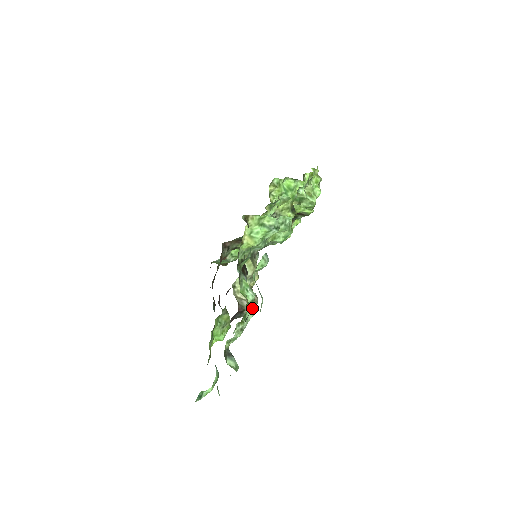
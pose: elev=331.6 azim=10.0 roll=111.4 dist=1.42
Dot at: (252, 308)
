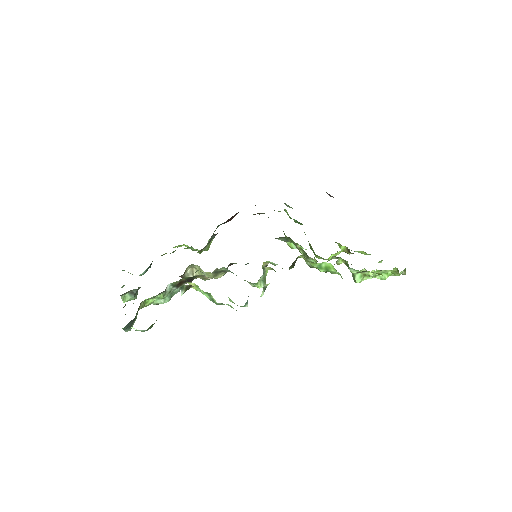
Dot at: occluded
